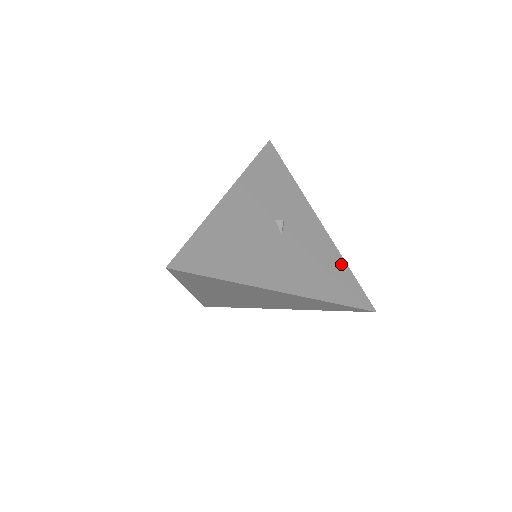
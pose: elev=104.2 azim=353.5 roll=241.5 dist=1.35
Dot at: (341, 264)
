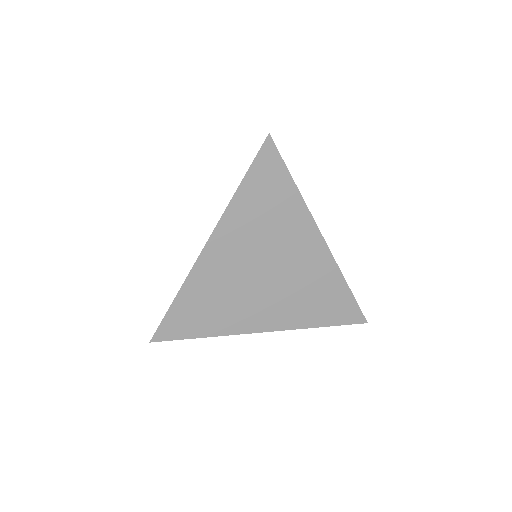
Dot at: occluded
